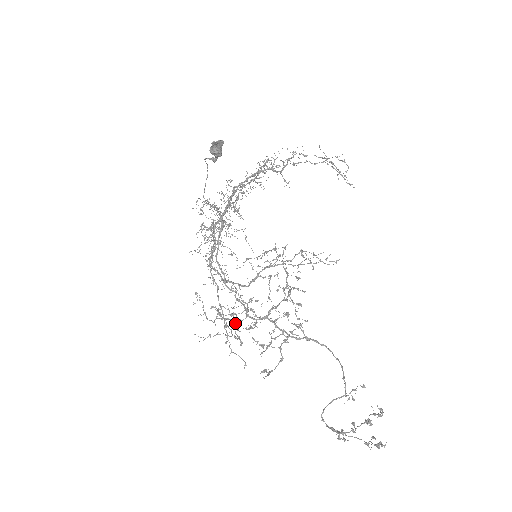
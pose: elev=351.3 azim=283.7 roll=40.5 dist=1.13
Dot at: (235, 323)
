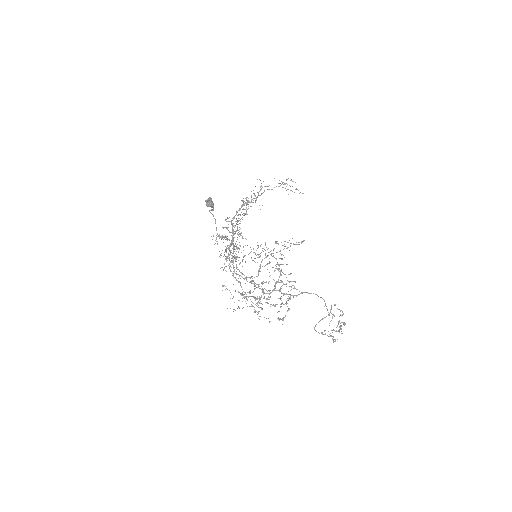
Dot at: (254, 298)
